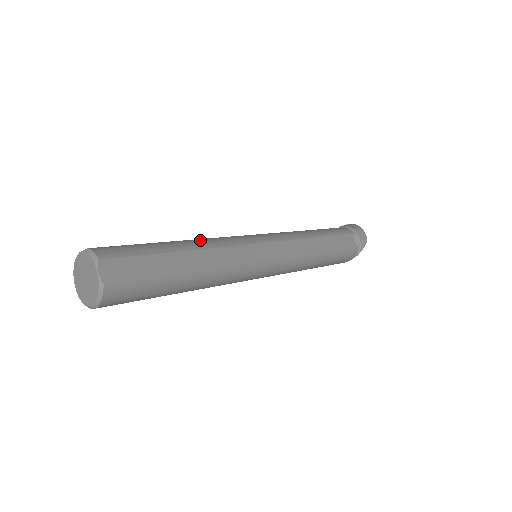
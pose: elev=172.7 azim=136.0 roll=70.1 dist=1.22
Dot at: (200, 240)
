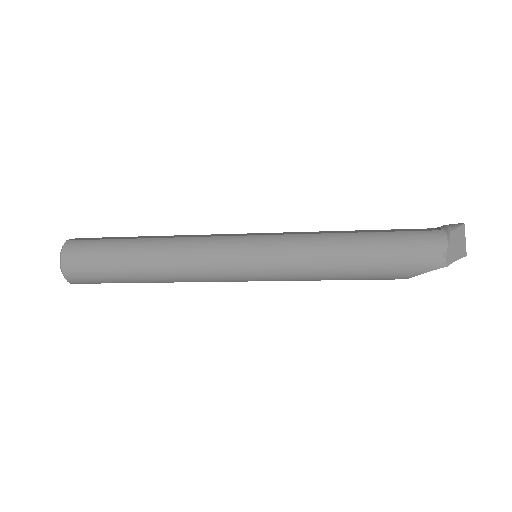
Dot at: occluded
